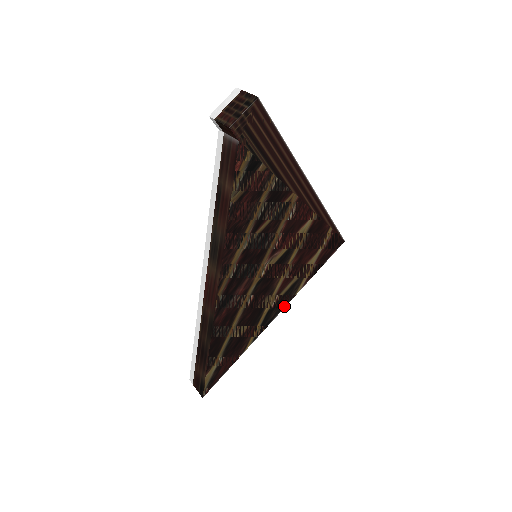
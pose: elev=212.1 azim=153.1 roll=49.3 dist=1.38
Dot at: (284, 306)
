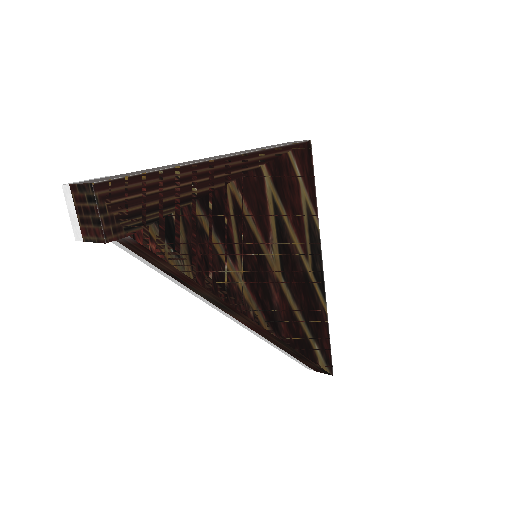
Dot at: (320, 250)
